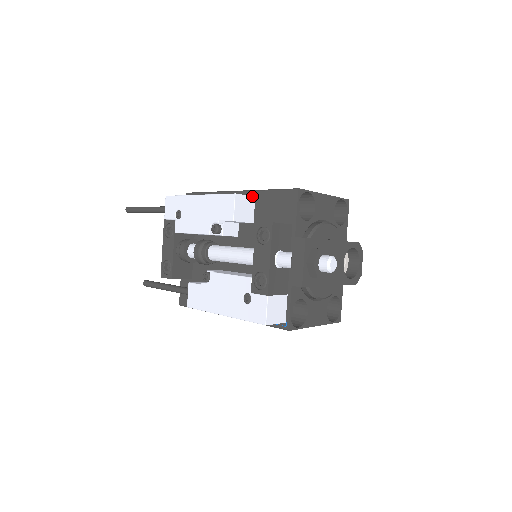
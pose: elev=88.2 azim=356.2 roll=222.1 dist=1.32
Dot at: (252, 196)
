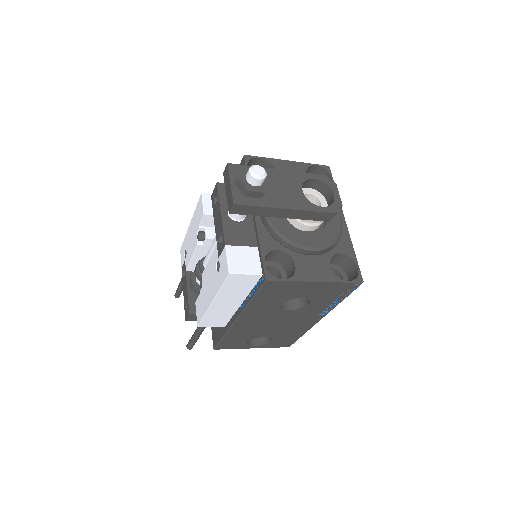
Dot at: occluded
